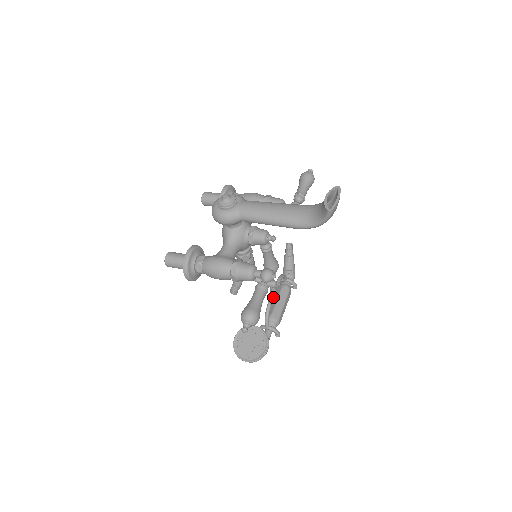
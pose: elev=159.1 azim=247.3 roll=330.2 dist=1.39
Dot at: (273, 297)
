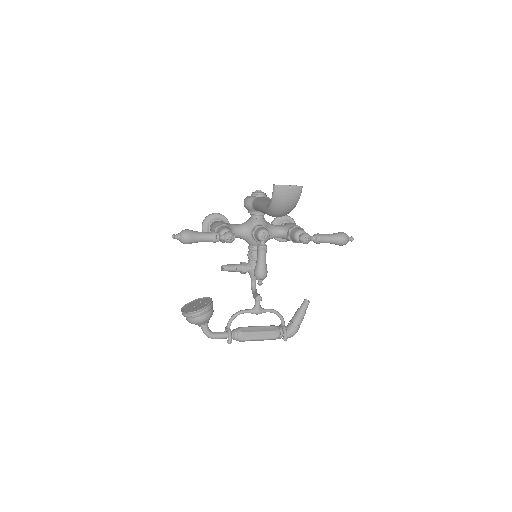
Dot at: (251, 310)
